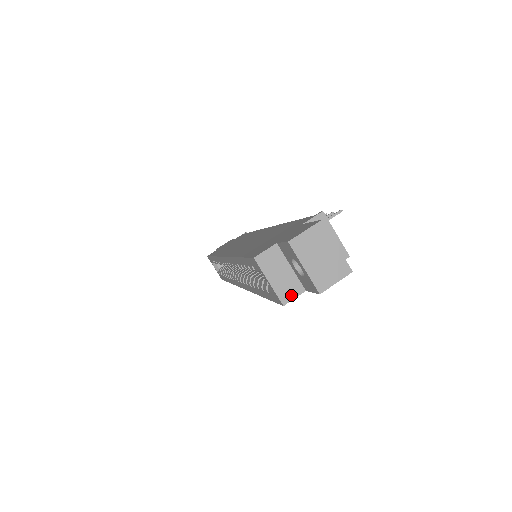
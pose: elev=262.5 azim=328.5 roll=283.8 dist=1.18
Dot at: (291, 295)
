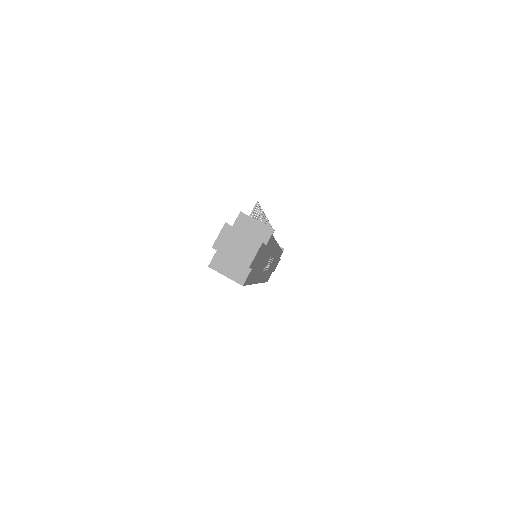
Dot at: (244, 277)
